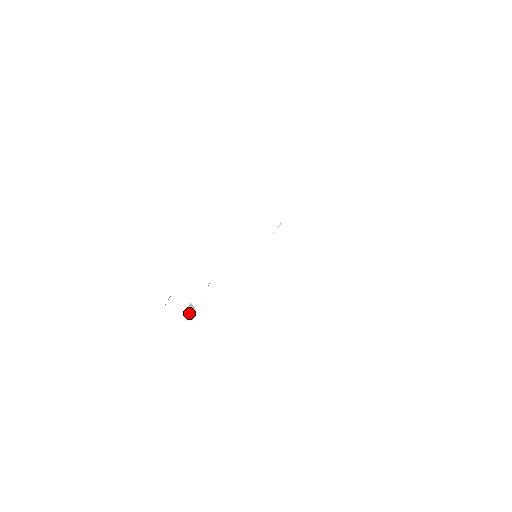
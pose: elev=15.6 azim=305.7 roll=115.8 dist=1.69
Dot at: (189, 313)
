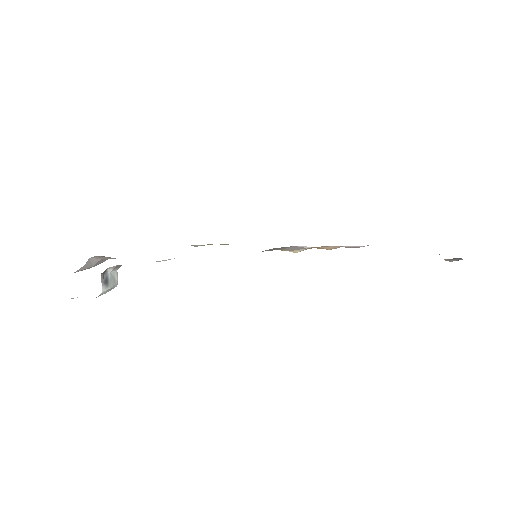
Dot at: (105, 277)
